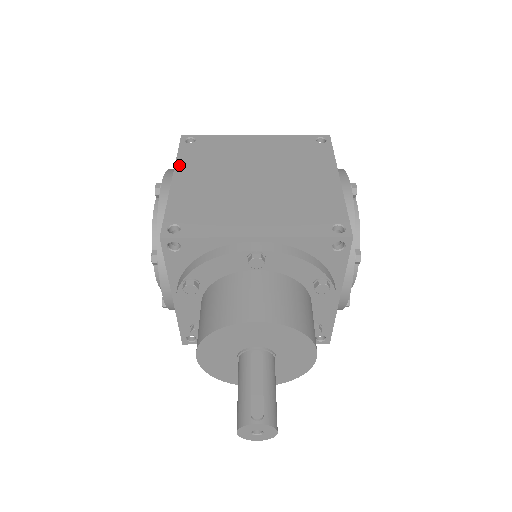
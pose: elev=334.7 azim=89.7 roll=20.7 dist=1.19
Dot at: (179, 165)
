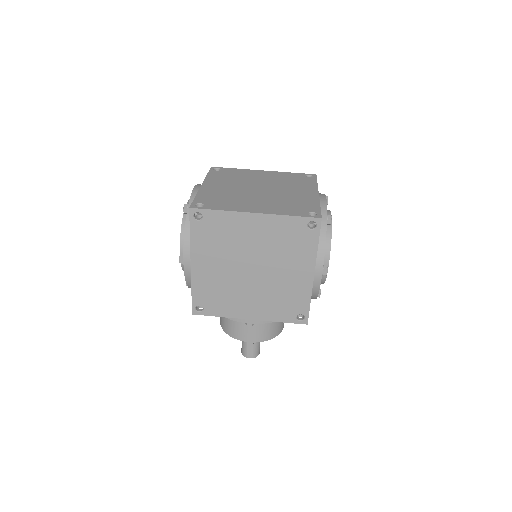
Dot at: (193, 249)
